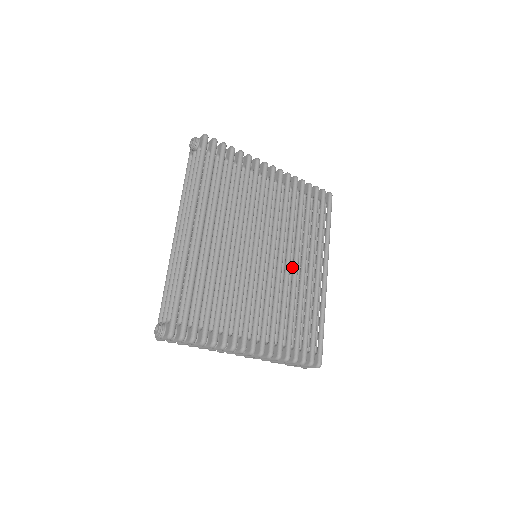
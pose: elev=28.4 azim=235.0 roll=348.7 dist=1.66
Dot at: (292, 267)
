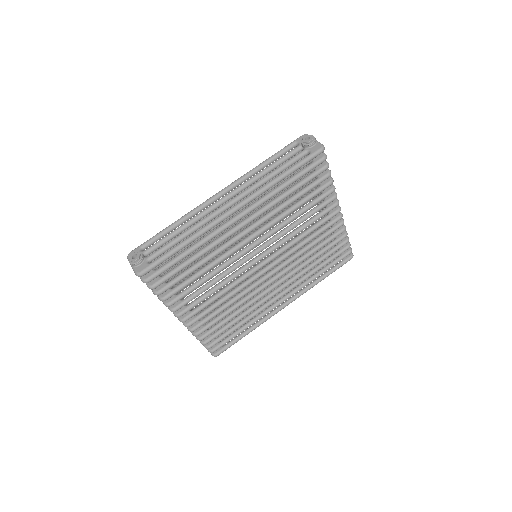
Dot at: occluded
